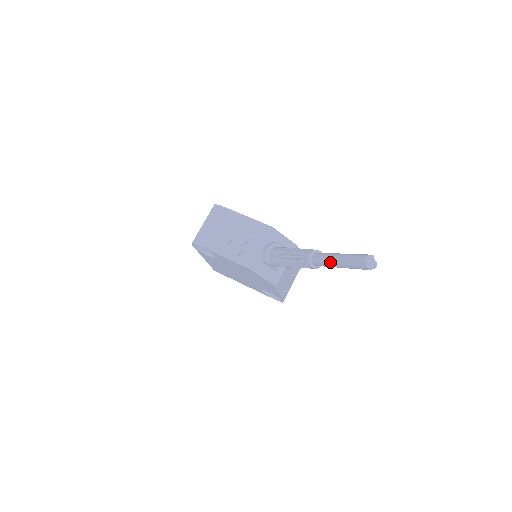
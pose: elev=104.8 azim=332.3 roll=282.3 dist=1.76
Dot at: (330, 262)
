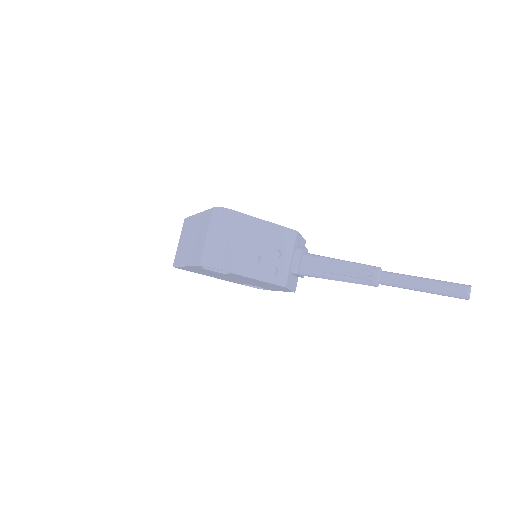
Dot at: (412, 287)
